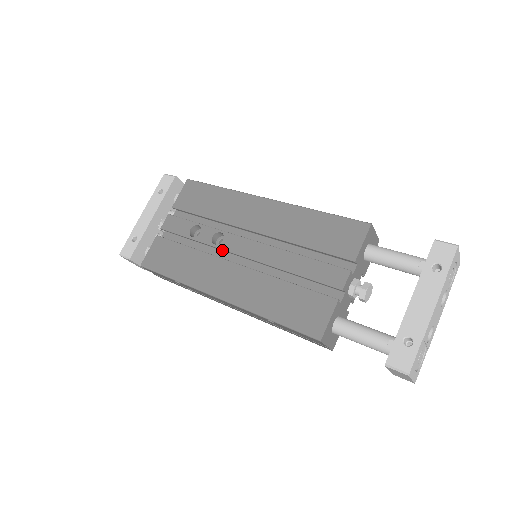
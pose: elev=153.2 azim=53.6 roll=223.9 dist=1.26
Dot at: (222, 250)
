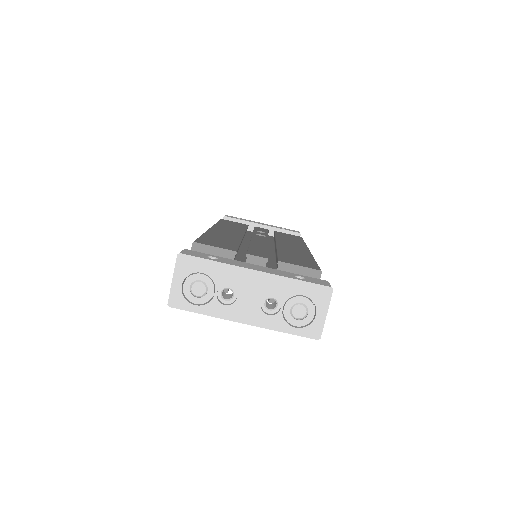
Dot at: occluded
